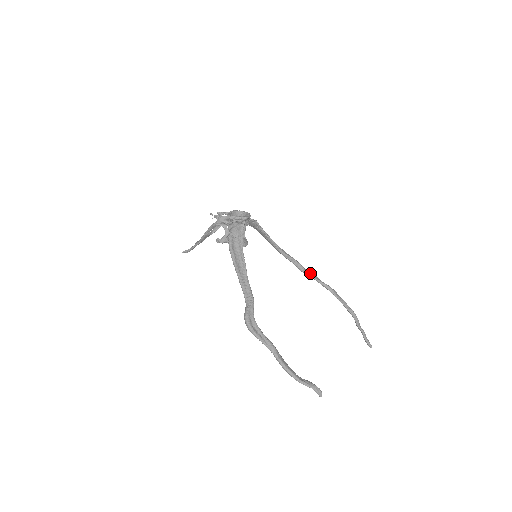
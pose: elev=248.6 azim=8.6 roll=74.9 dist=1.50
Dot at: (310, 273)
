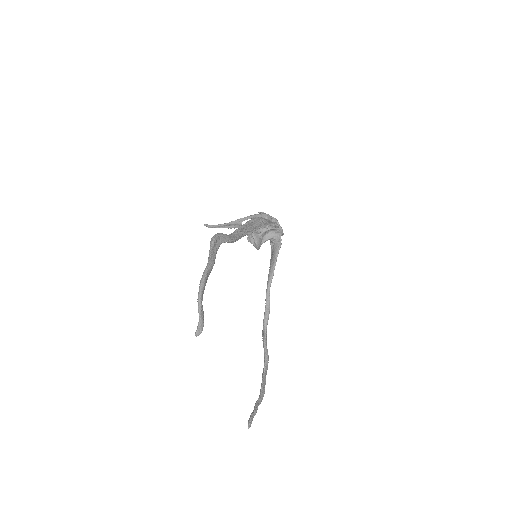
Dot at: occluded
